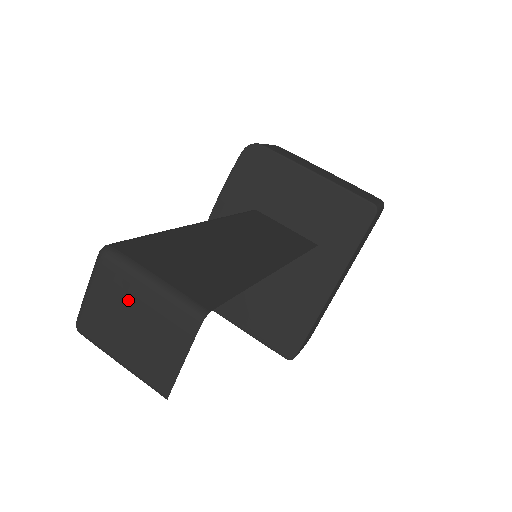
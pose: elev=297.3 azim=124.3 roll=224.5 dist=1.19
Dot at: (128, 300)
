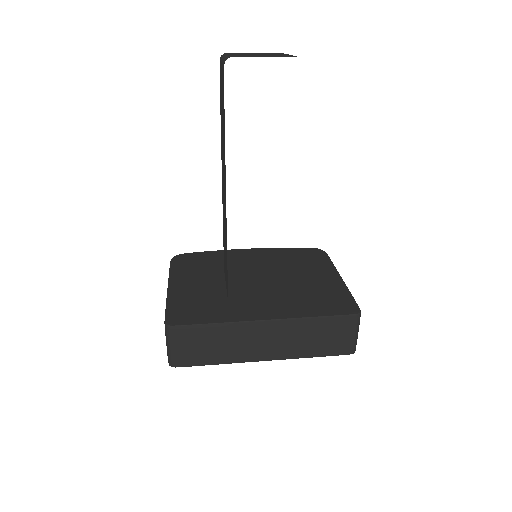
Dot at: occluded
